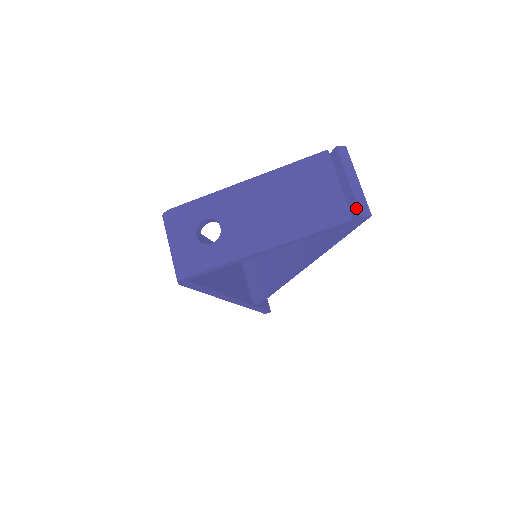
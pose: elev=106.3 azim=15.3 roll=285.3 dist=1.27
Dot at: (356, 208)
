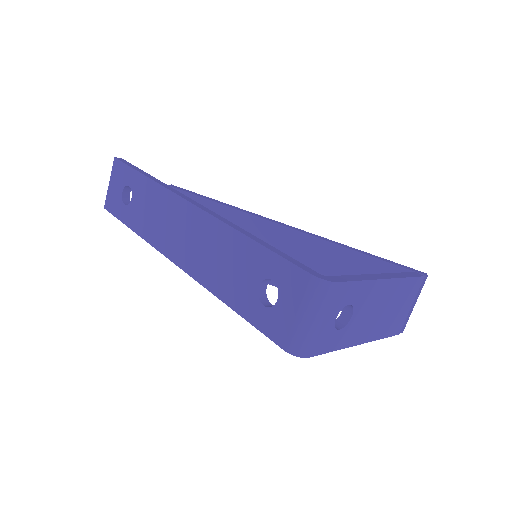
Dot at: (404, 325)
